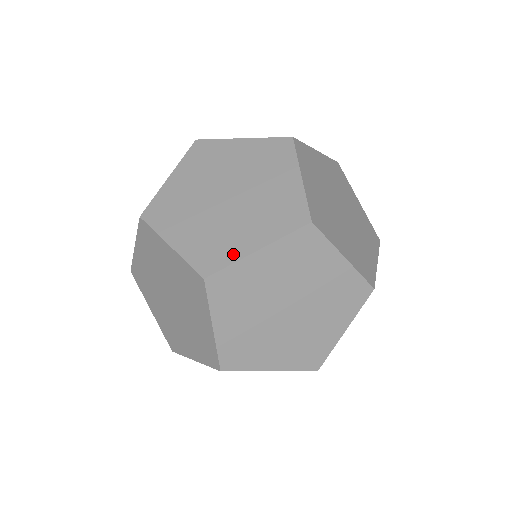
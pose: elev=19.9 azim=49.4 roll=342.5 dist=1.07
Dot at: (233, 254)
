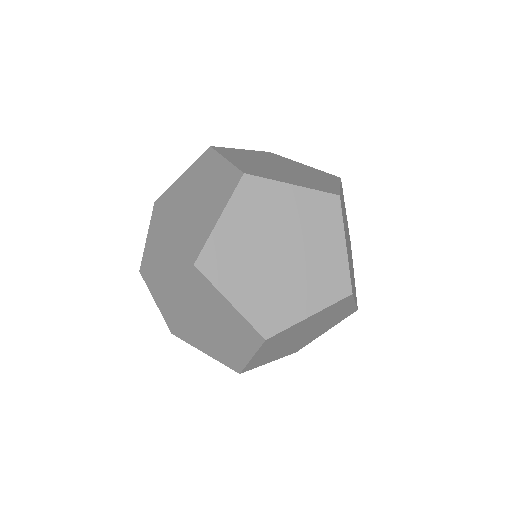
Dot at: (290, 318)
